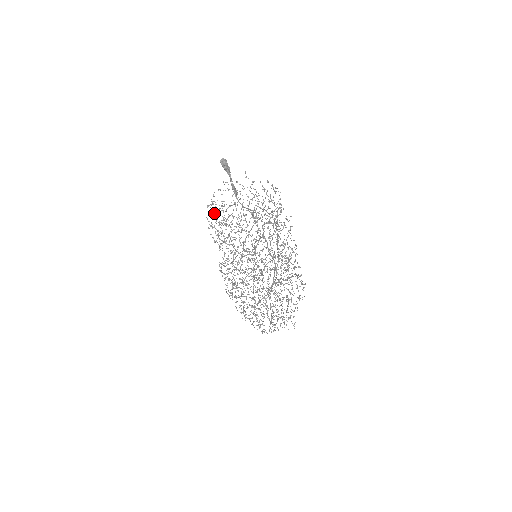
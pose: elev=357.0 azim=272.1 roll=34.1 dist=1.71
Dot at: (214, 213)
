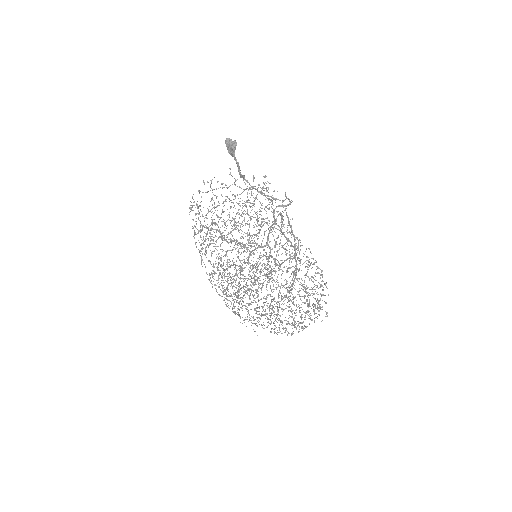
Dot at: occluded
